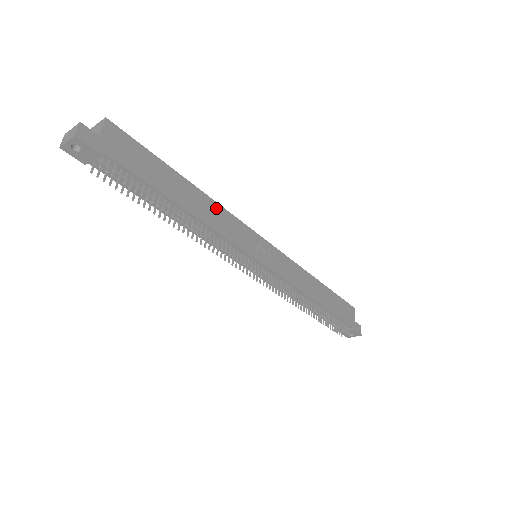
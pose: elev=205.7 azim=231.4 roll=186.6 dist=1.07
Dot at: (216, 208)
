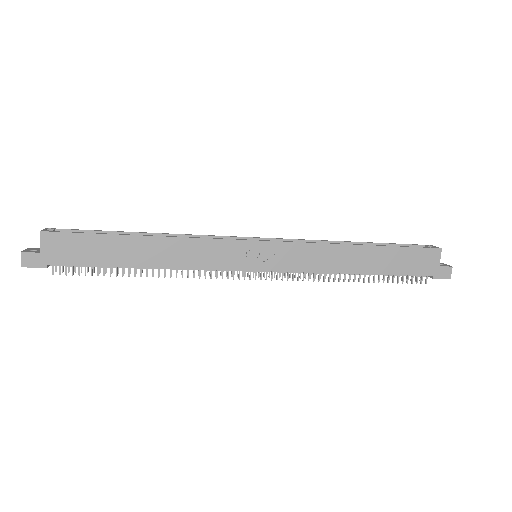
Dot at: (182, 244)
